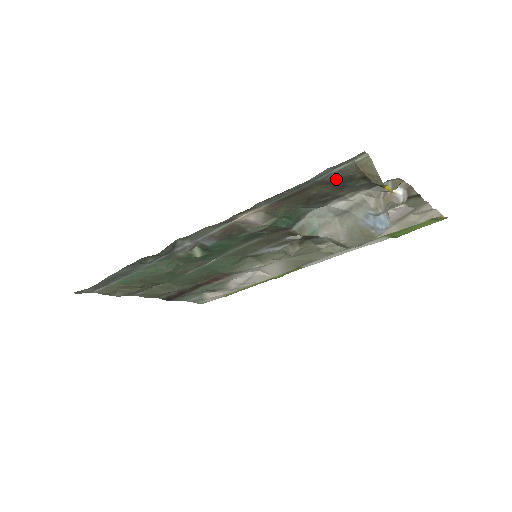
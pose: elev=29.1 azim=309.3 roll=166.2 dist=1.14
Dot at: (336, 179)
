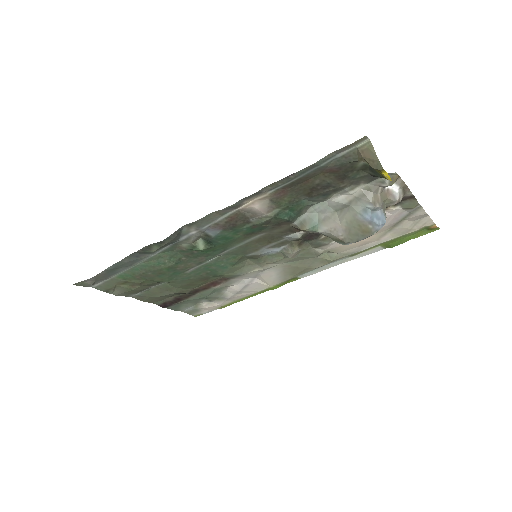
Dot at: (339, 166)
